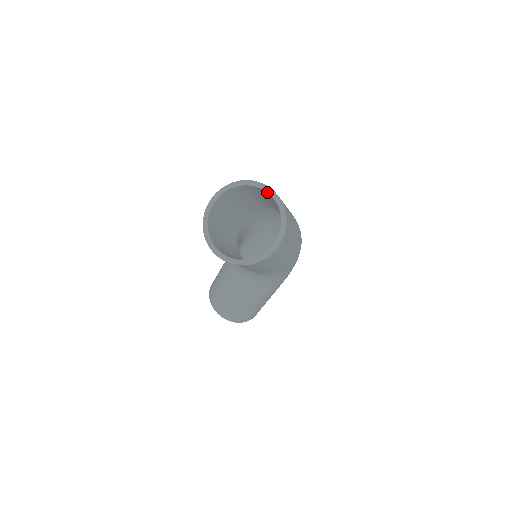
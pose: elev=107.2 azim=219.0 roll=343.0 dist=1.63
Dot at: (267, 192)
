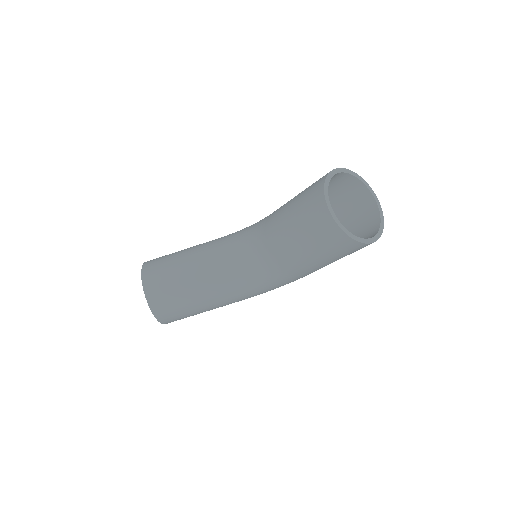
Dot at: (375, 199)
